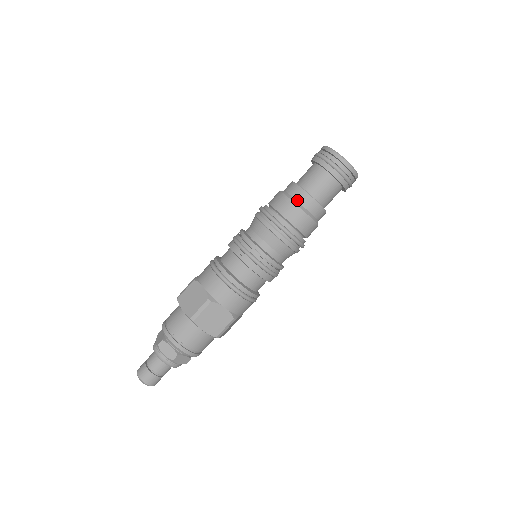
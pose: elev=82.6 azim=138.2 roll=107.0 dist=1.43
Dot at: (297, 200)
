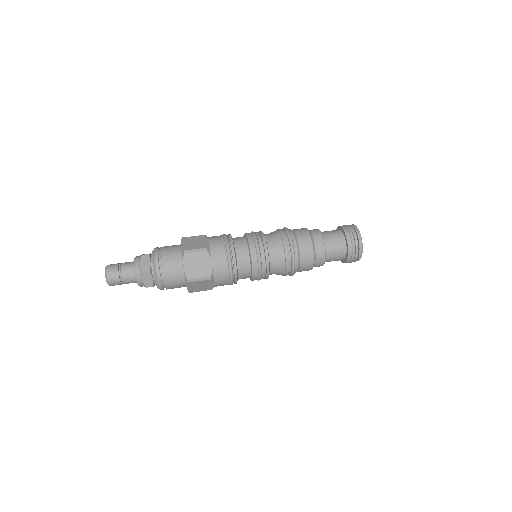
Dot at: occluded
